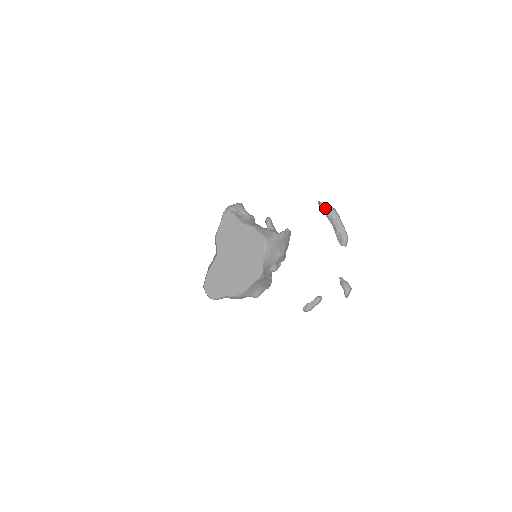
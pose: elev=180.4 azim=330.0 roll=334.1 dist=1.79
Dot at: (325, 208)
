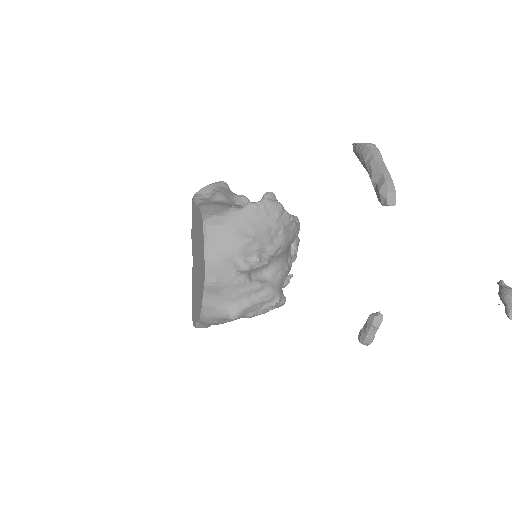
Dot at: (357, 149)
